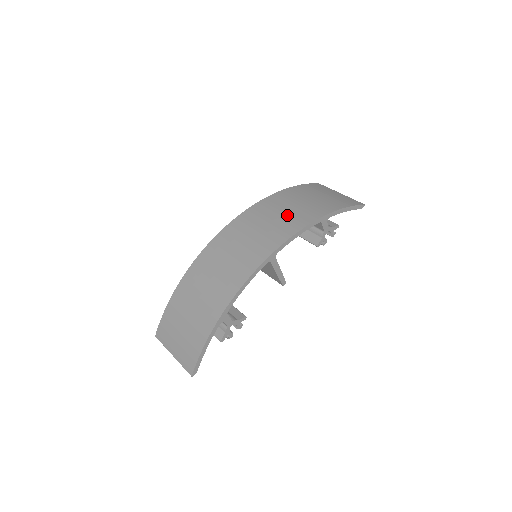
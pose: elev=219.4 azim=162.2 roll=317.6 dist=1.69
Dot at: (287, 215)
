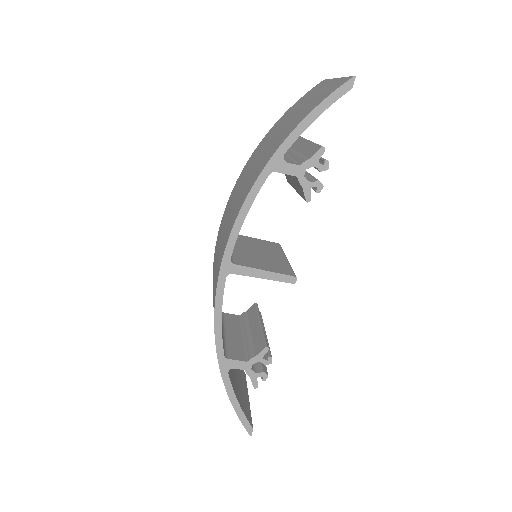
Dot at: (243, 187)
